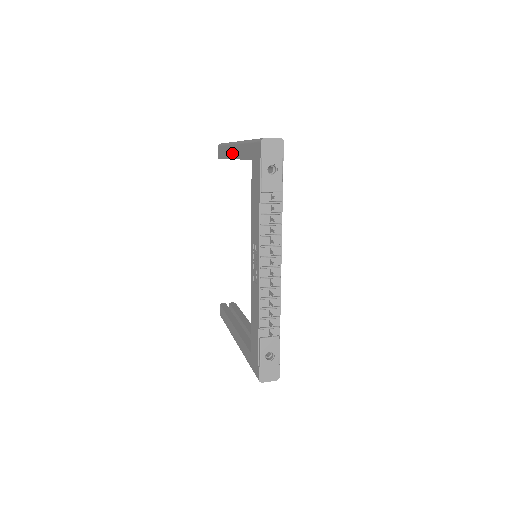
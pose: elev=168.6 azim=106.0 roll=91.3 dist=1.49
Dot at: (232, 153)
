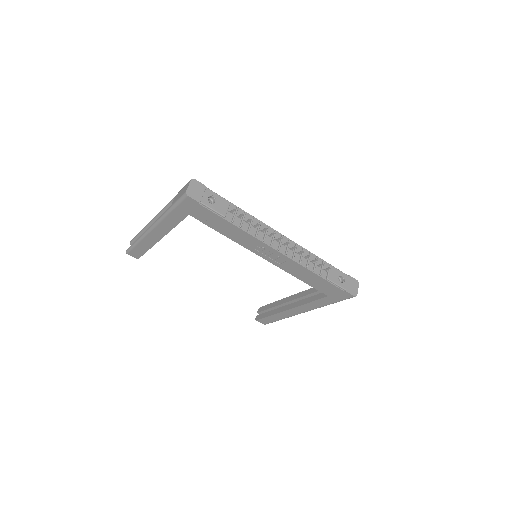
Dot at: (155, 237)
